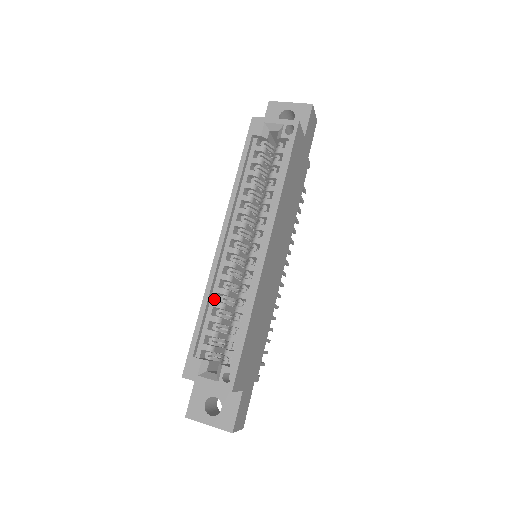
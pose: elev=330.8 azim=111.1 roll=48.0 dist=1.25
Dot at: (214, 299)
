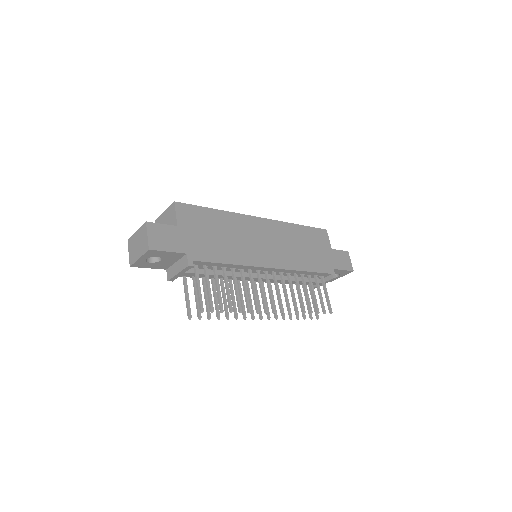
Dot at: occluded
